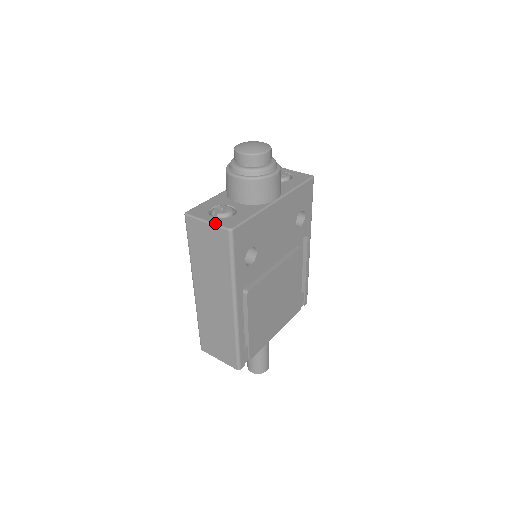
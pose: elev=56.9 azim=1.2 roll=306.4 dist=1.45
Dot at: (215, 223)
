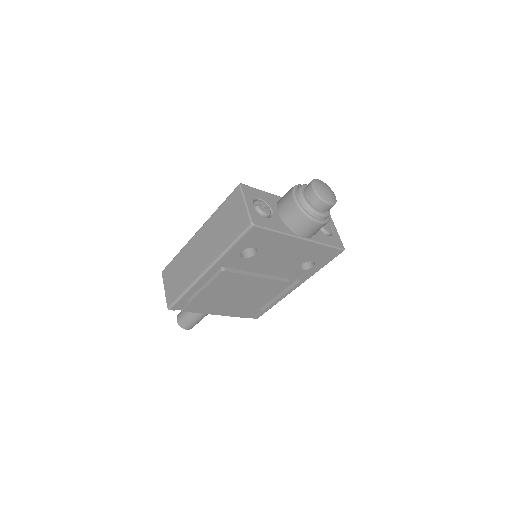
Dot at: (249, 210)
